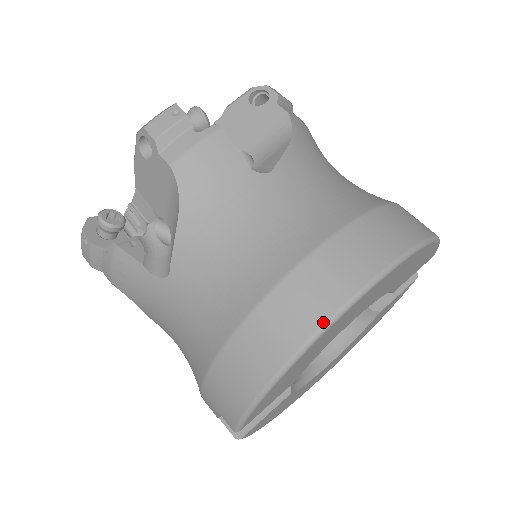
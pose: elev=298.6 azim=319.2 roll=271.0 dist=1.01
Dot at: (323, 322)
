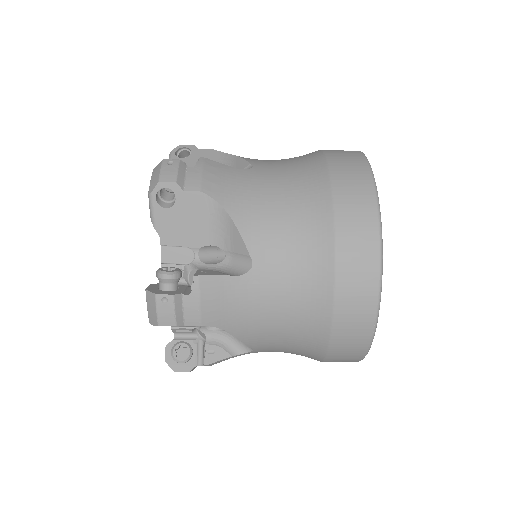
Dot at: (374, 323)
